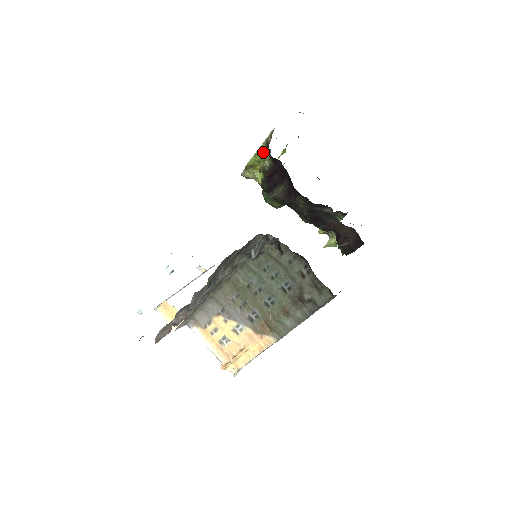
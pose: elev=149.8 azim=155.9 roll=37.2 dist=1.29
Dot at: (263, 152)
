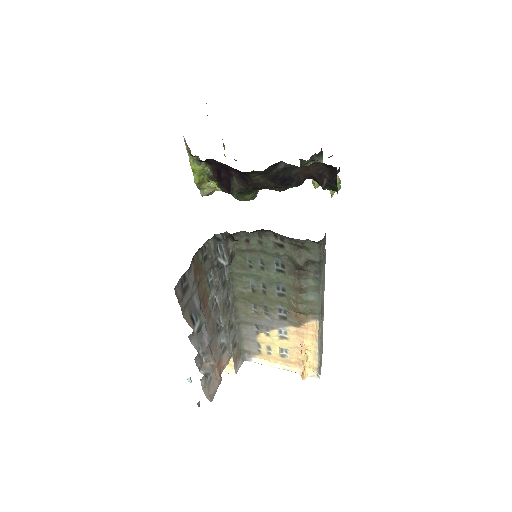
Dot at: (195, 163)
